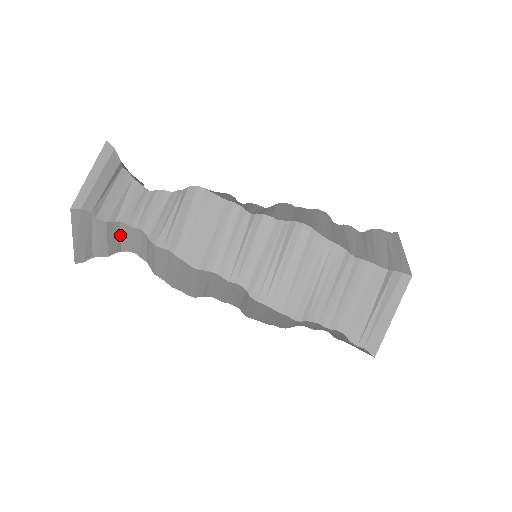
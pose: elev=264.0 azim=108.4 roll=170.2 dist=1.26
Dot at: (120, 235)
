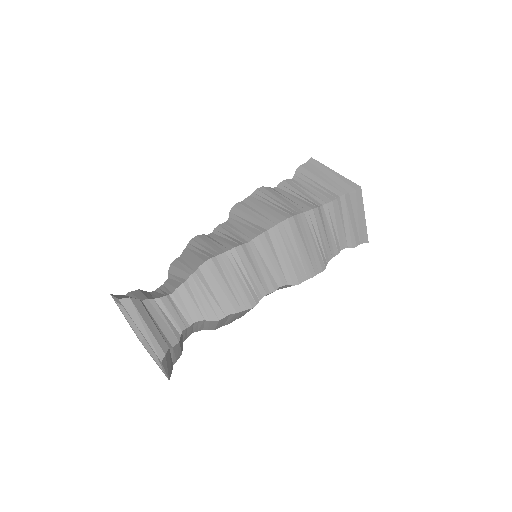
Dot at: (182, 337)
